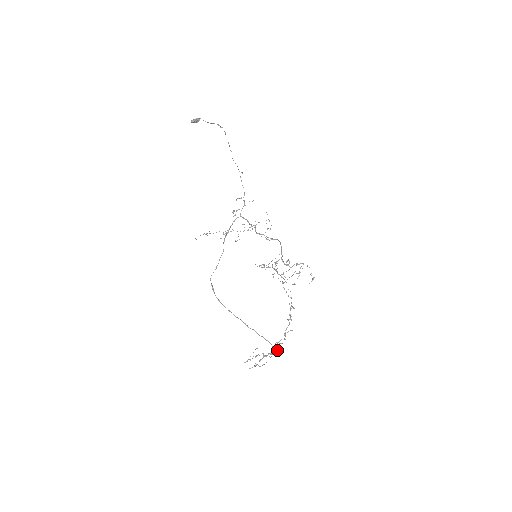
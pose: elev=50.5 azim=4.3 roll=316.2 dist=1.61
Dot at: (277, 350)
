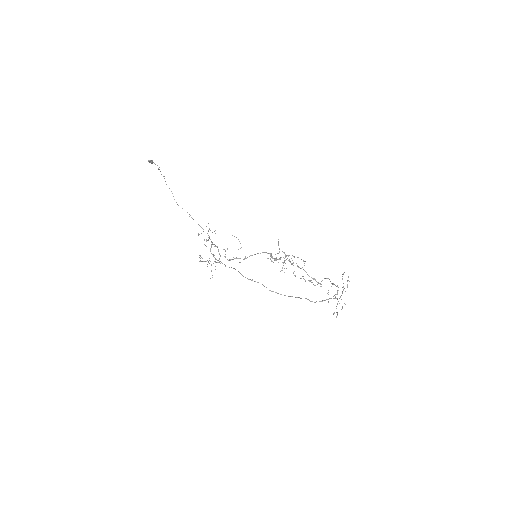
Dot at: occluded
